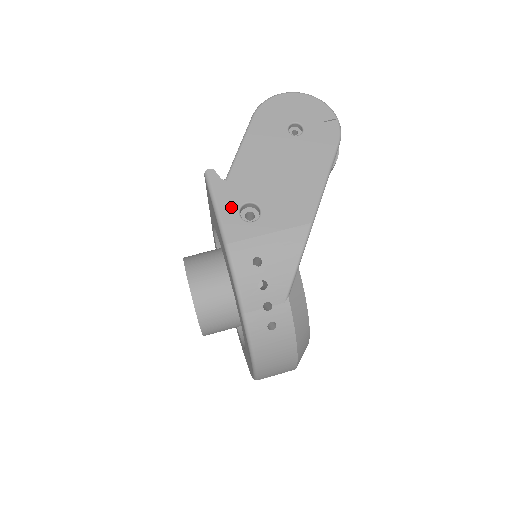
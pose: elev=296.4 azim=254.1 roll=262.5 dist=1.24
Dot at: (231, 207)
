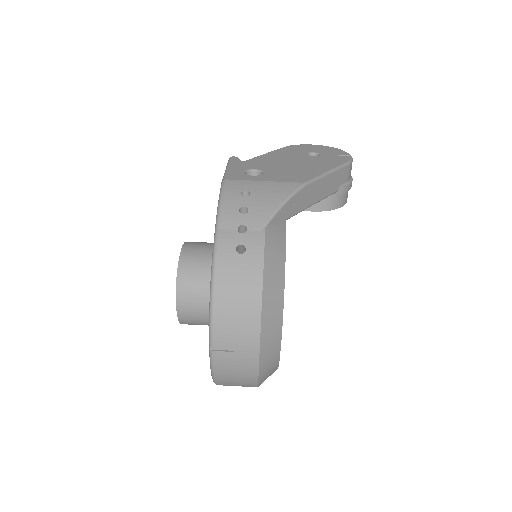
Dot at: (240, 169)
